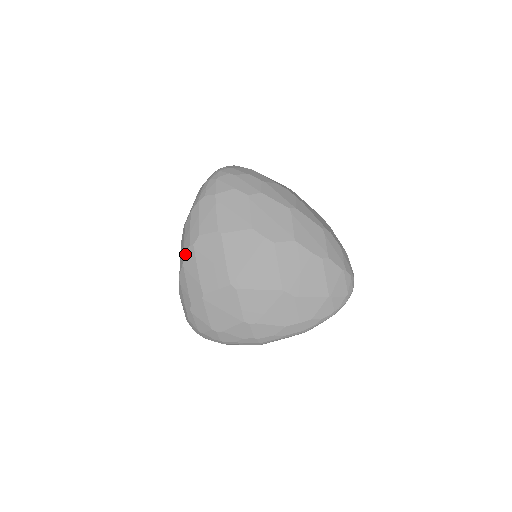
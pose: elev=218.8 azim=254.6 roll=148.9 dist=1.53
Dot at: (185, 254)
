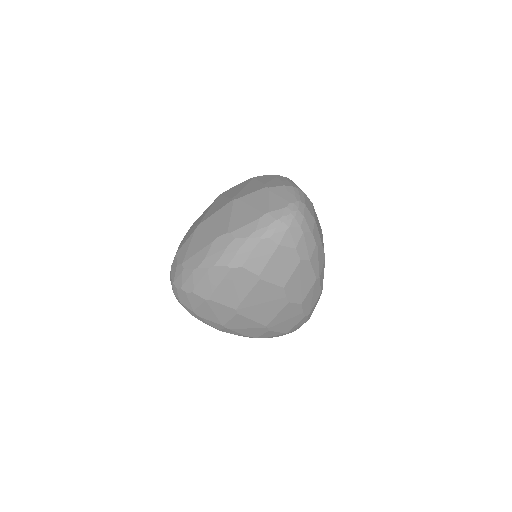
Dot at: (217, 266)
